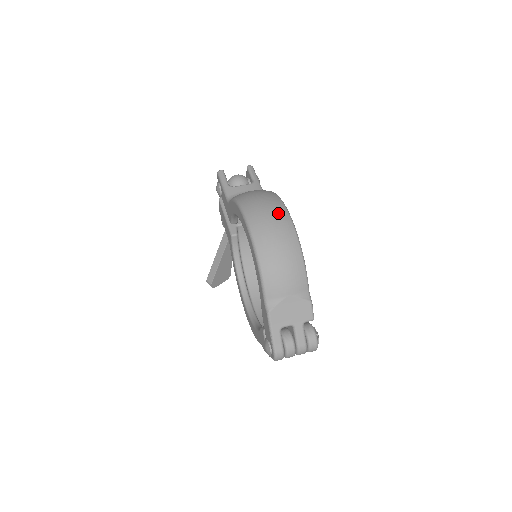
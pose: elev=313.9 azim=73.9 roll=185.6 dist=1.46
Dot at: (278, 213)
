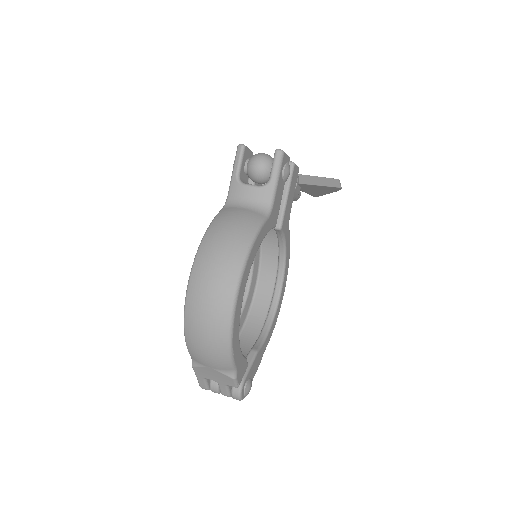
Dot at: (220, 294)
